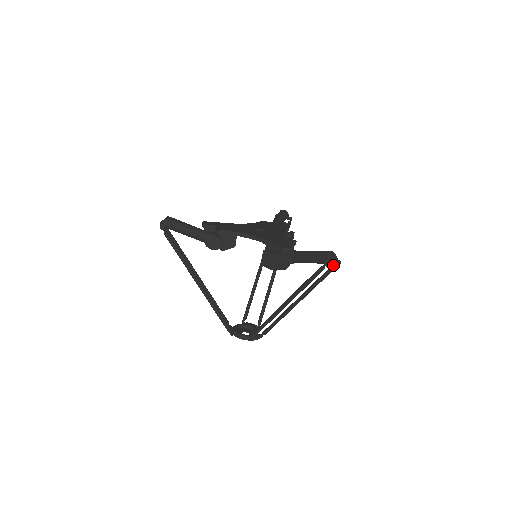
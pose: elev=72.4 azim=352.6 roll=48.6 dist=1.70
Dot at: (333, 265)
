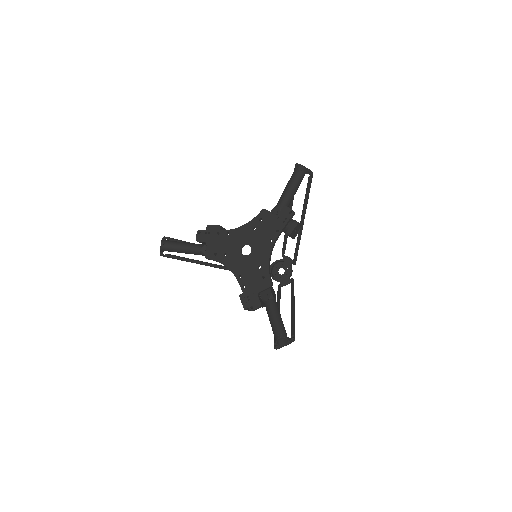
Dot at: (285, 345)
